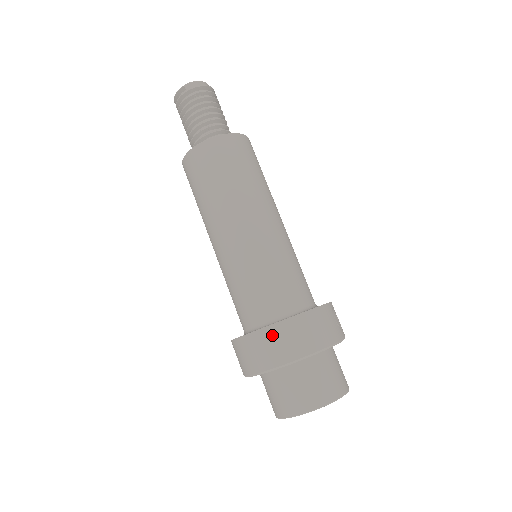
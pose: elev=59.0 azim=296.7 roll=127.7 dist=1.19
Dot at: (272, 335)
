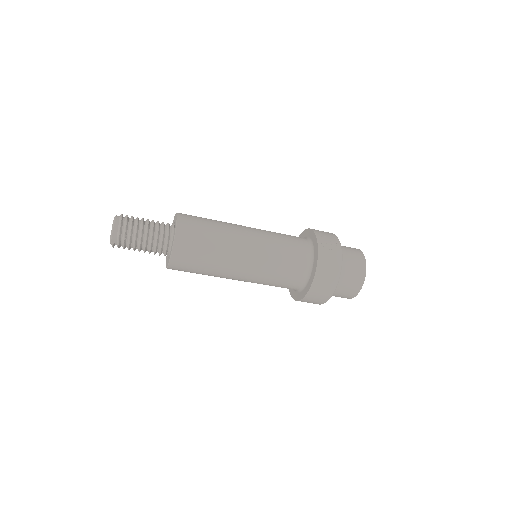
Dot at: (312, 295)
